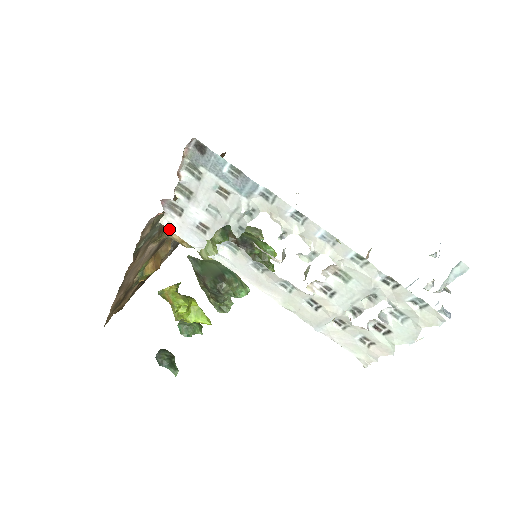
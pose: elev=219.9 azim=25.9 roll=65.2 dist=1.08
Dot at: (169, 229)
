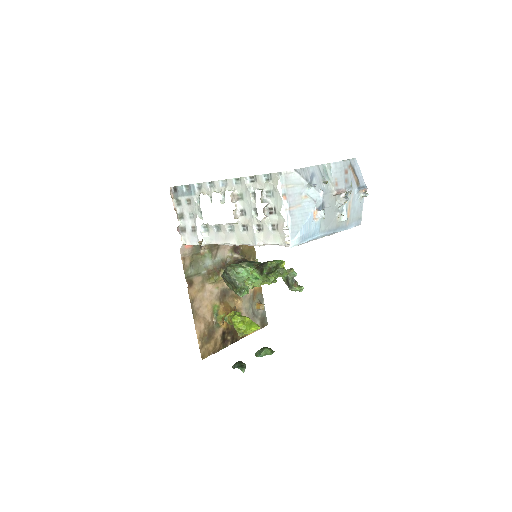
Dot at: (186, 244)
